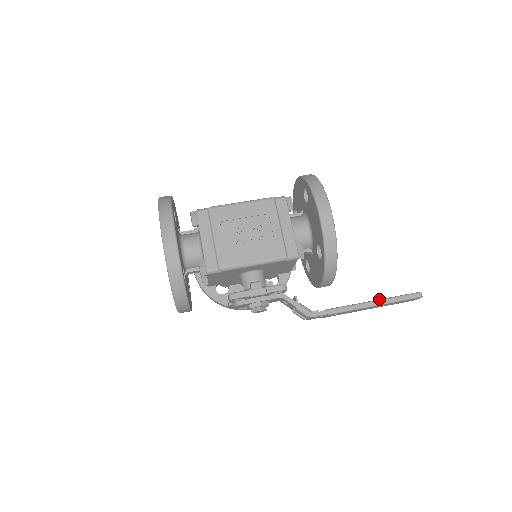
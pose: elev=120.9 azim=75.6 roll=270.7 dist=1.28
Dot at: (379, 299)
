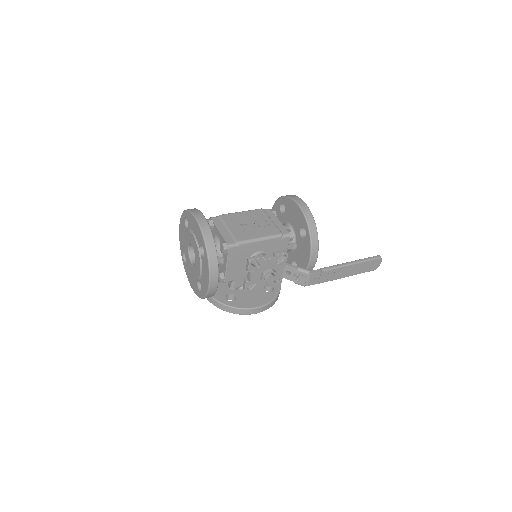
Dot at: (353, 261)
